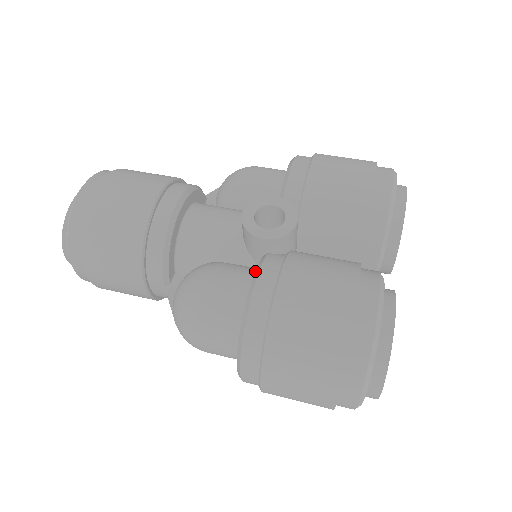
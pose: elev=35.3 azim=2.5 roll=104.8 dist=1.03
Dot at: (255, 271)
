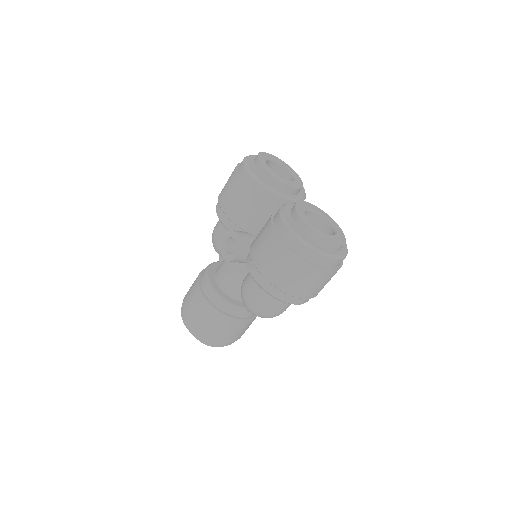
Dot at: occluded
